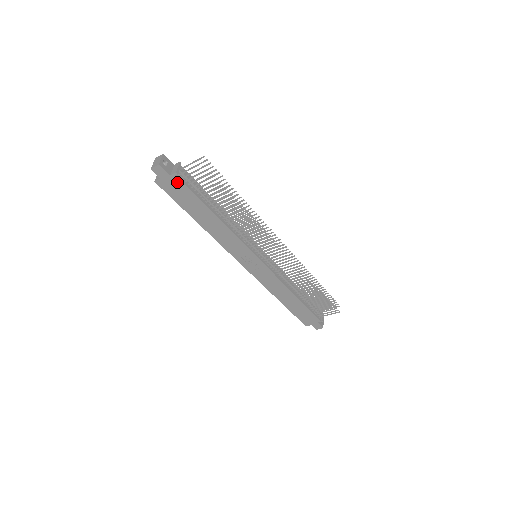
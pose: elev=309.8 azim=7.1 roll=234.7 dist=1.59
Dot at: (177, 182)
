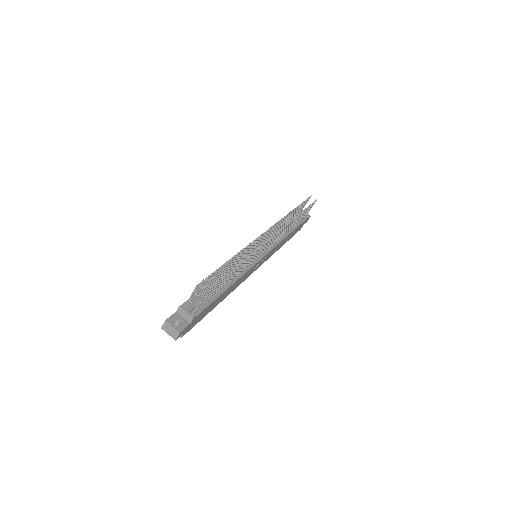
Dot at: (196, 318)
